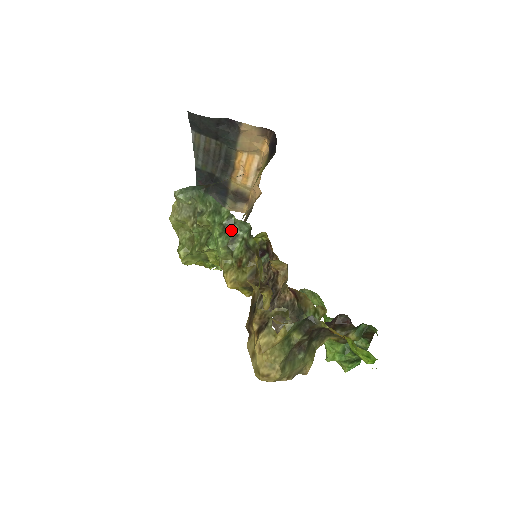
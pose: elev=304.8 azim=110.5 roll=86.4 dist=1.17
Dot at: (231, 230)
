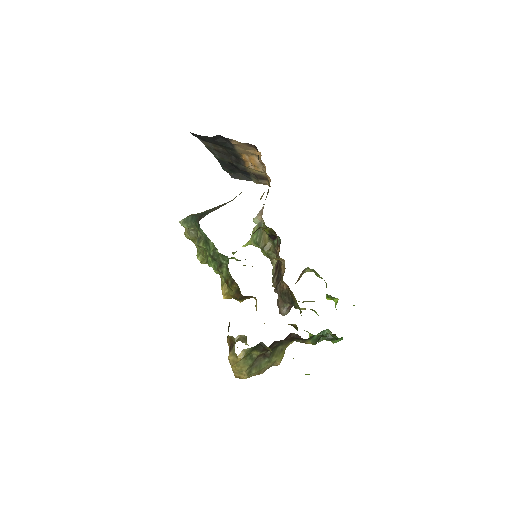
Dot at: (217, 259)
